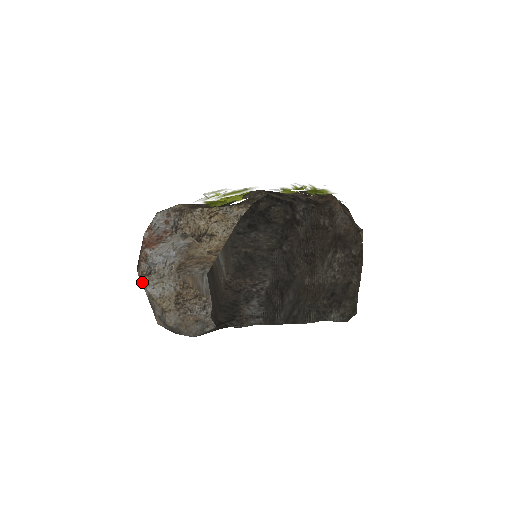
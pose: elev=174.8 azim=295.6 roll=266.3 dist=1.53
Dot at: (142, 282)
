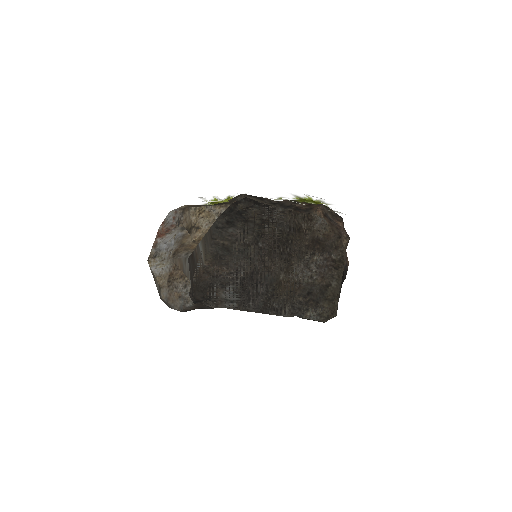
Dot at: (149, 263)
